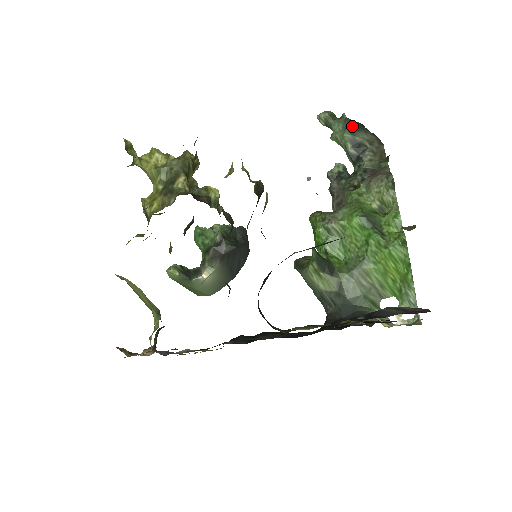
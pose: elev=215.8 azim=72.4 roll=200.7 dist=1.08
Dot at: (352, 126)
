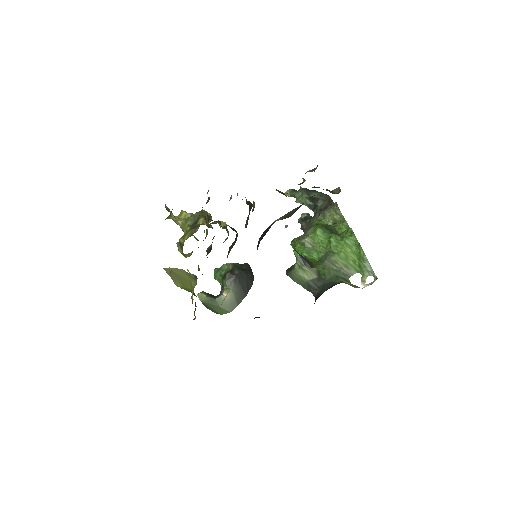
Dot at: (307, 191)
